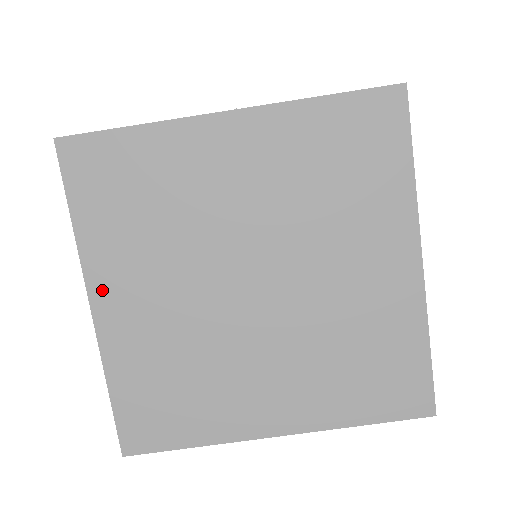
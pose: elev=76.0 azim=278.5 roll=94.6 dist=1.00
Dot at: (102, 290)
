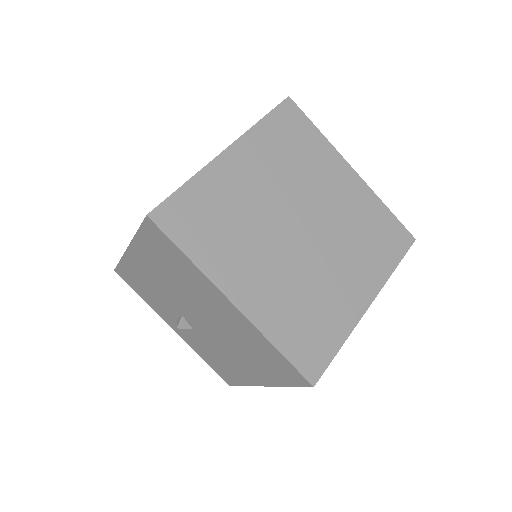
Dot at: (239, 151)
